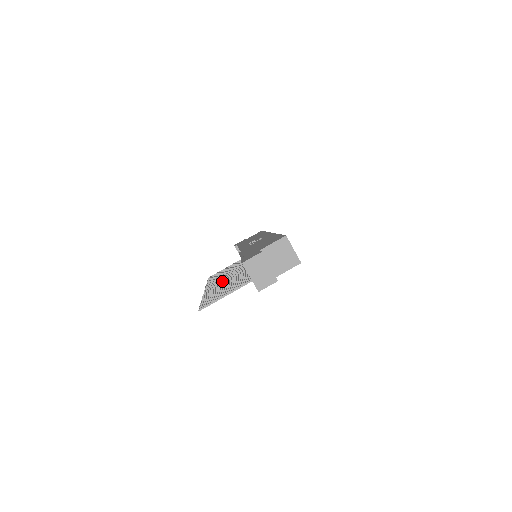
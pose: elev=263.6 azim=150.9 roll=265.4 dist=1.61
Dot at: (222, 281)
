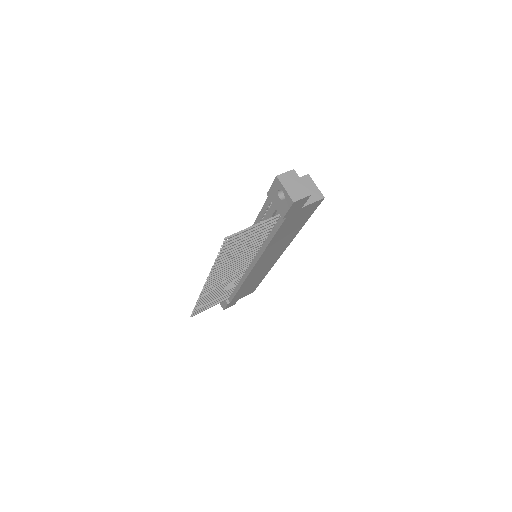
Dot at: occluded
